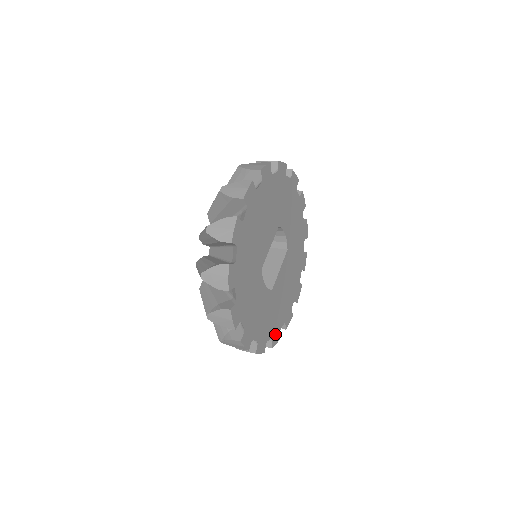
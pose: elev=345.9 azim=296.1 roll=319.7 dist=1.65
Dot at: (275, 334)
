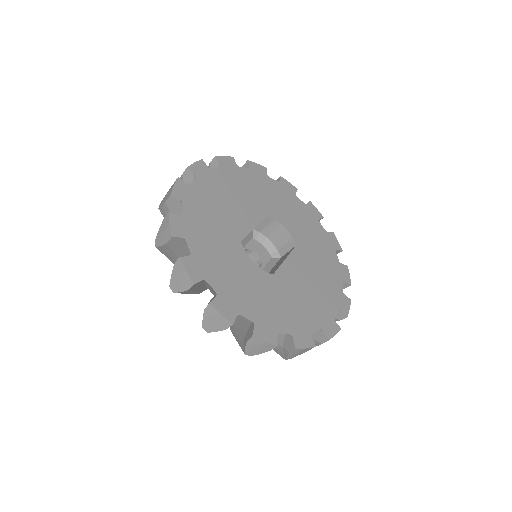
Dot at: (299, 334)
